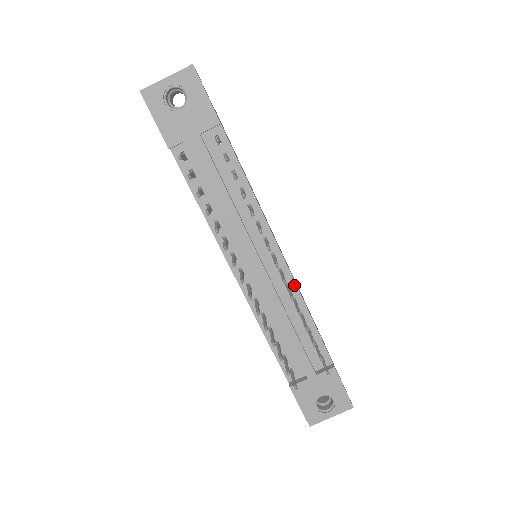
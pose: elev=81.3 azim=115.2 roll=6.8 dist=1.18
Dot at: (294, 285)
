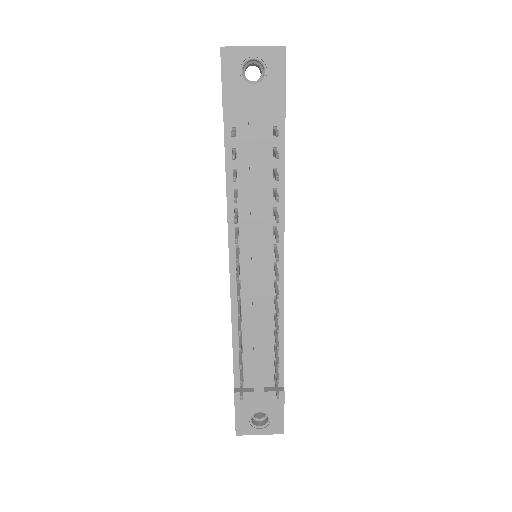
Dot at: (282, 301)
